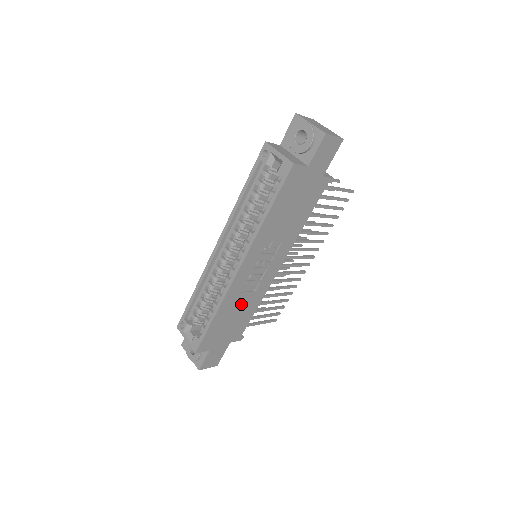
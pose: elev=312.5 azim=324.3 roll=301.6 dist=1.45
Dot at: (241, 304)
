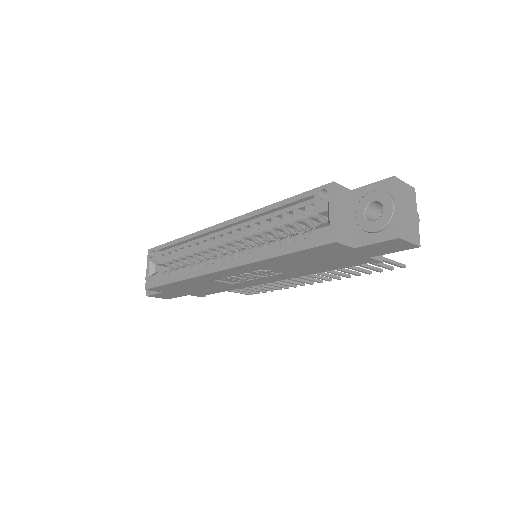
Dot at: (212, 284)
